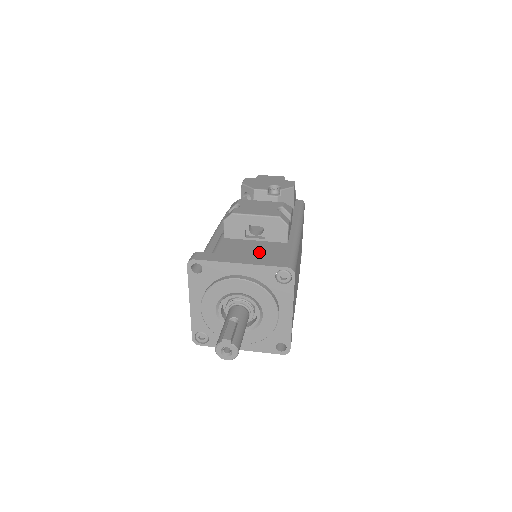
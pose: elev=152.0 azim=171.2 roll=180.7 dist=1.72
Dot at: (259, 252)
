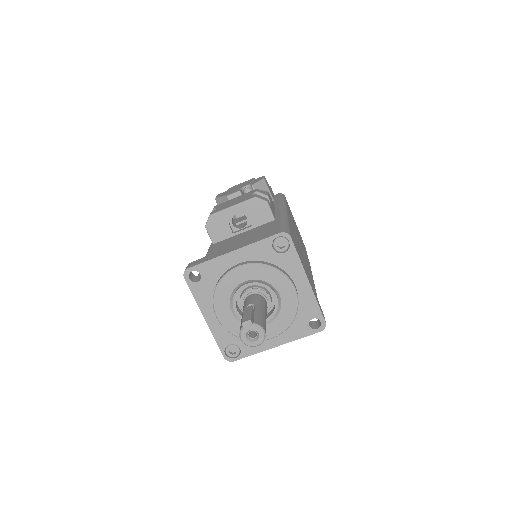
Dot at: (249, 237)
